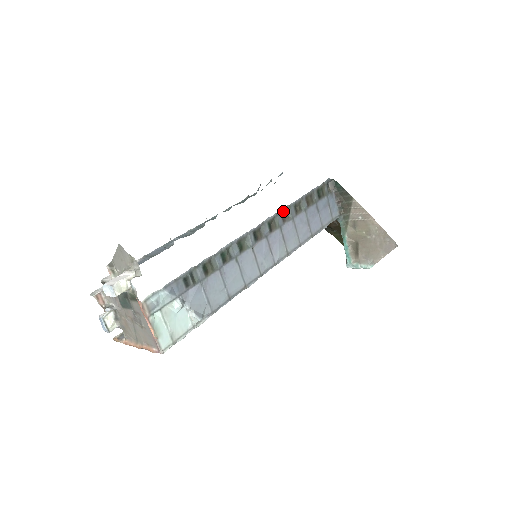
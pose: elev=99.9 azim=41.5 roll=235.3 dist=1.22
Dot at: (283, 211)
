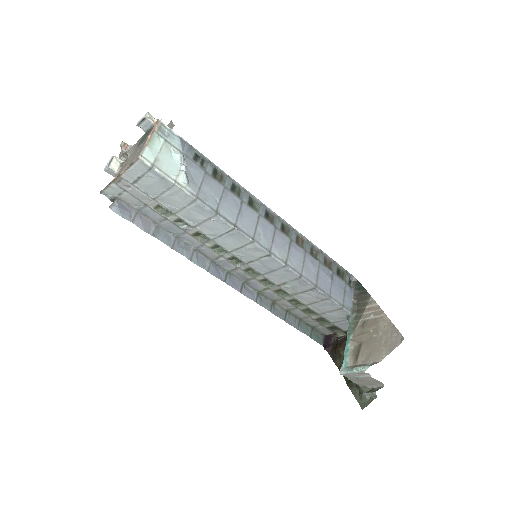
Dot at: (300, 236)
